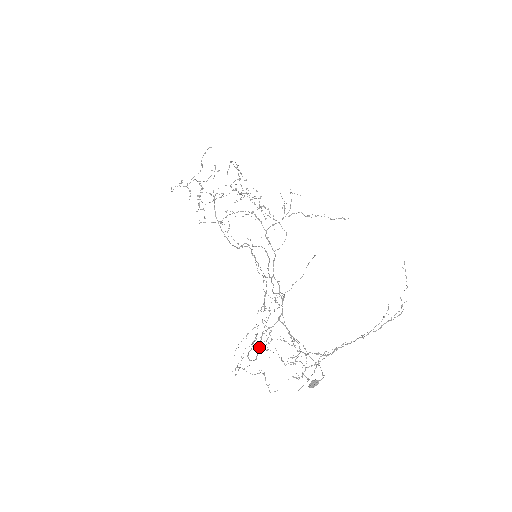
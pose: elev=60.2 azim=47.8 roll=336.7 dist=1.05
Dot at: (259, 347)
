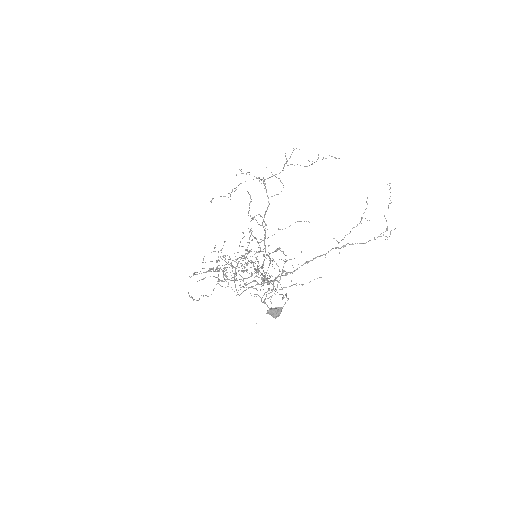
Dot at: occluded
